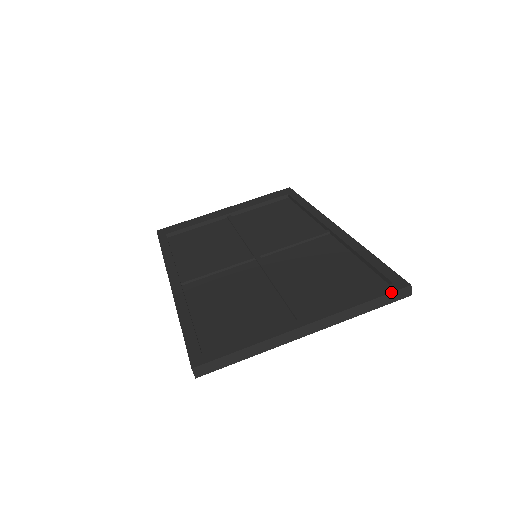
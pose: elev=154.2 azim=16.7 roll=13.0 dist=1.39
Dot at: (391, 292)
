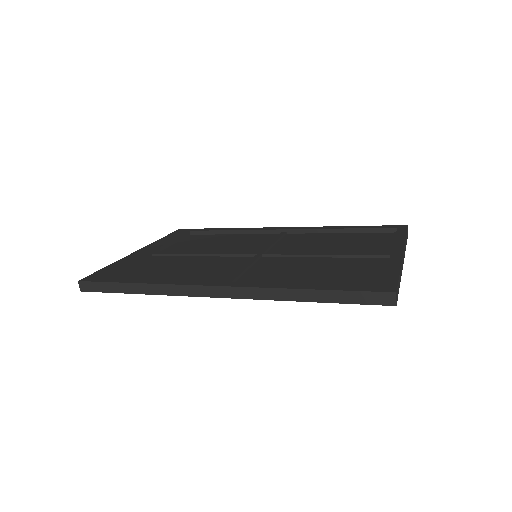
Dot at: (407, 229)
